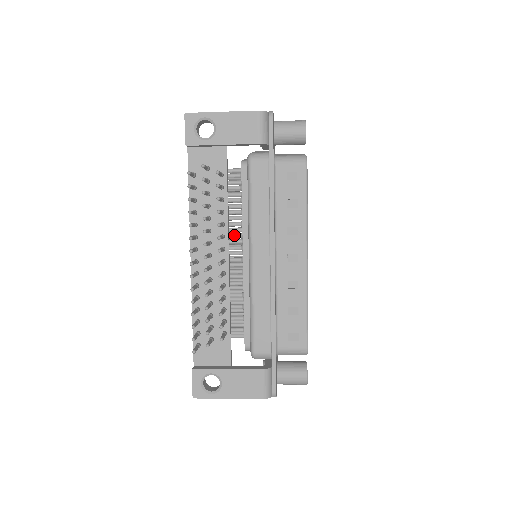
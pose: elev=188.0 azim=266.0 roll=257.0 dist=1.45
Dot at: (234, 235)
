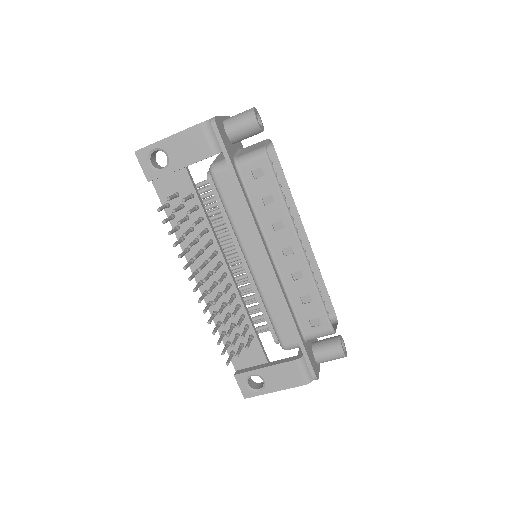
Dot at: (227, 245)
